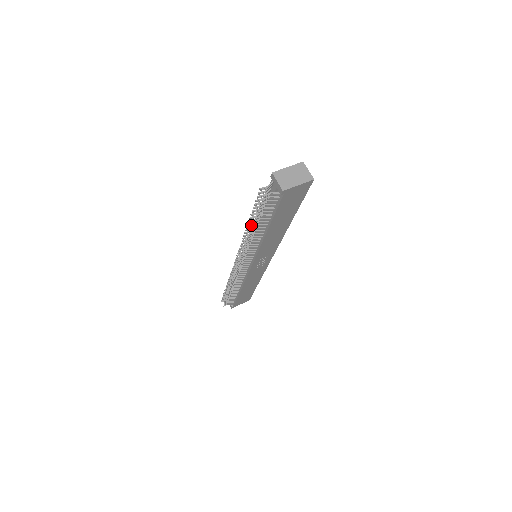
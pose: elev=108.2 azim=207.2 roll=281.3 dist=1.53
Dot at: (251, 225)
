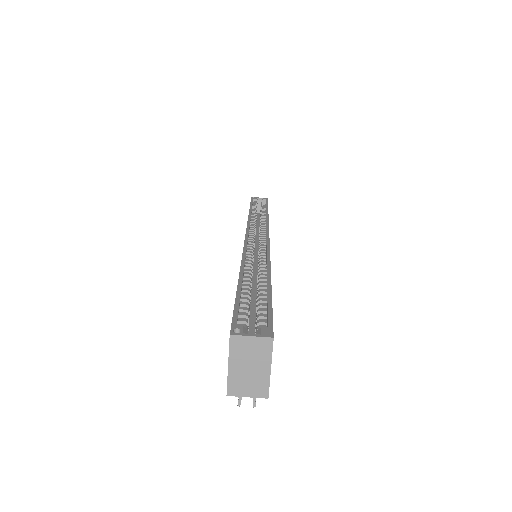
Dot at: occluded
